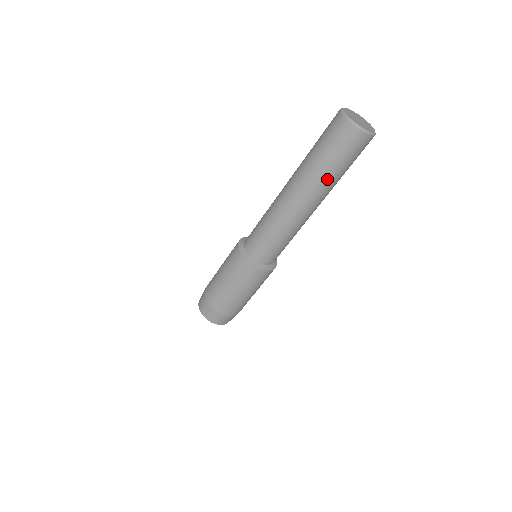
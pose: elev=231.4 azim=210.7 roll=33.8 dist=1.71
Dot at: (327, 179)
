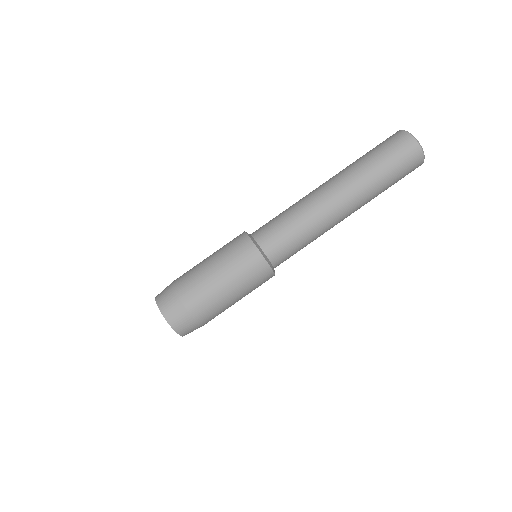
Dot at: (358, 164)
